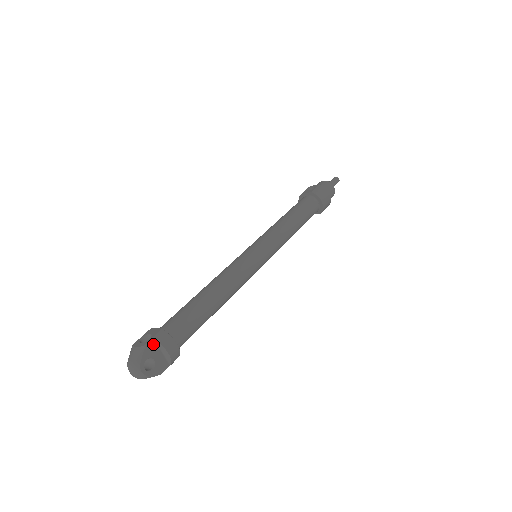
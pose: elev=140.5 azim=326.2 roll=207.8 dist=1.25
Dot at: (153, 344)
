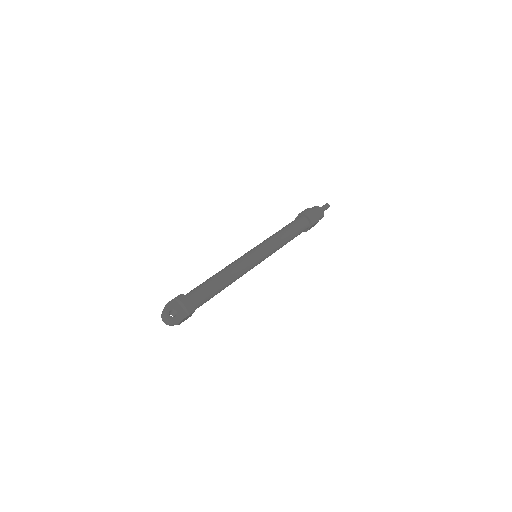
Dot at: (174, 301)
